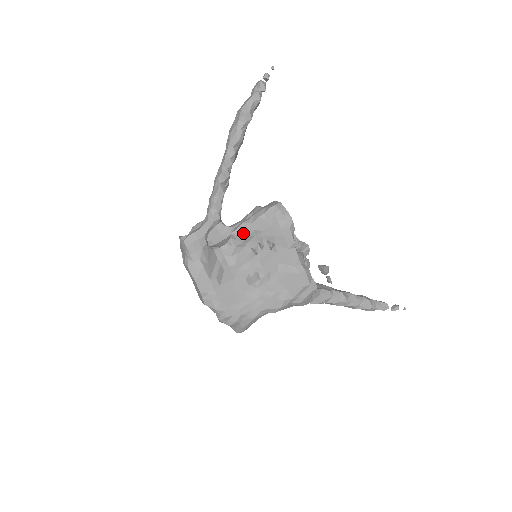
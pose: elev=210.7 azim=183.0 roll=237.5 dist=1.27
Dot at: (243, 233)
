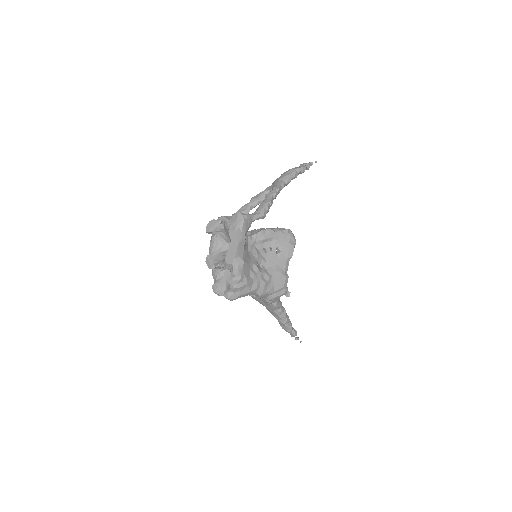
Dot at: (267, 235)
